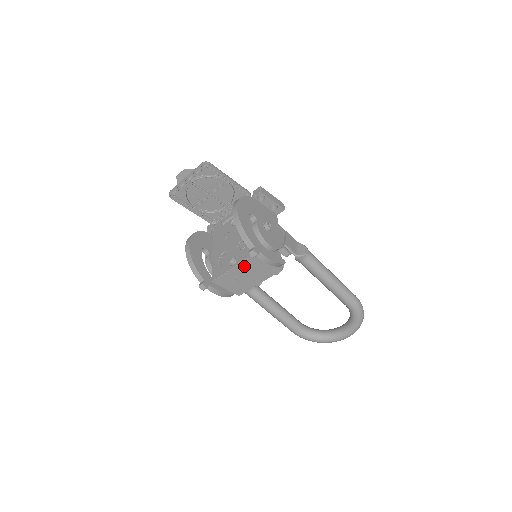
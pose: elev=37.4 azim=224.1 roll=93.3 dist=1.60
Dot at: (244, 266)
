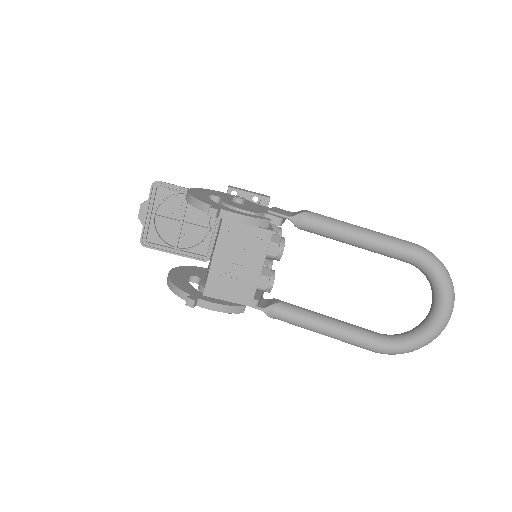
Dot at: (223, 248)
